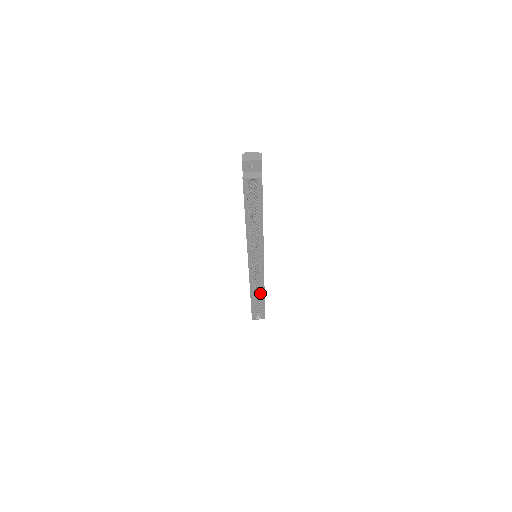
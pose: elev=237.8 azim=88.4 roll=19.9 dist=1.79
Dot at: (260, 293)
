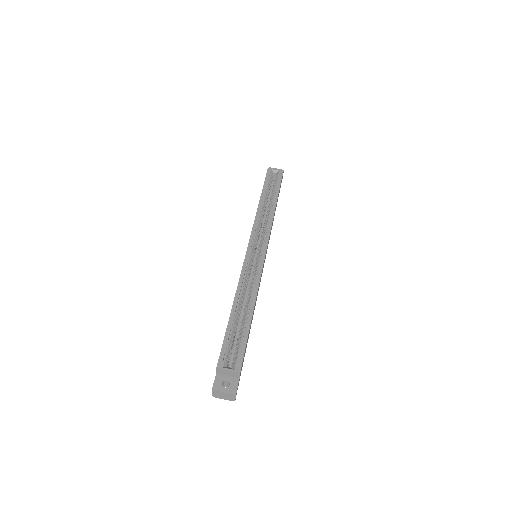
Dot at: (248, 303)
